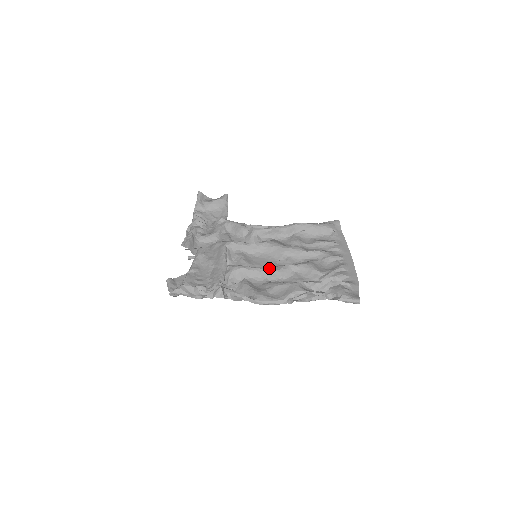
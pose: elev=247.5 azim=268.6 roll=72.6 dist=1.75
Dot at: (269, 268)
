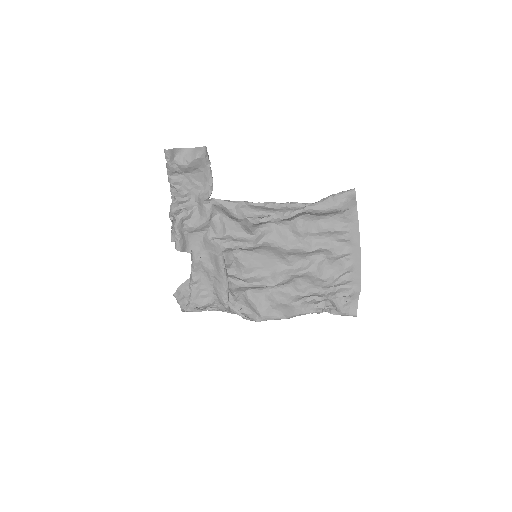
Dot at: (271, 272)
